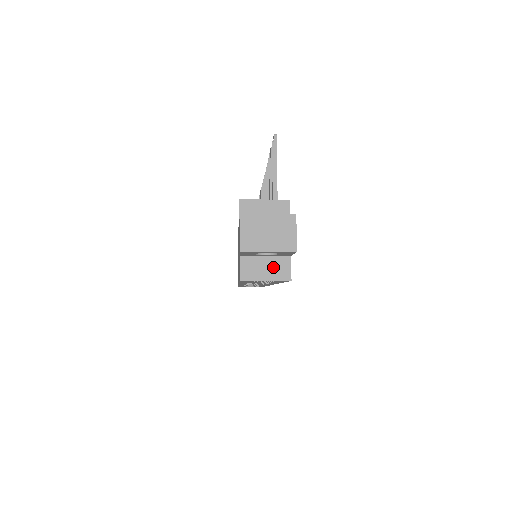
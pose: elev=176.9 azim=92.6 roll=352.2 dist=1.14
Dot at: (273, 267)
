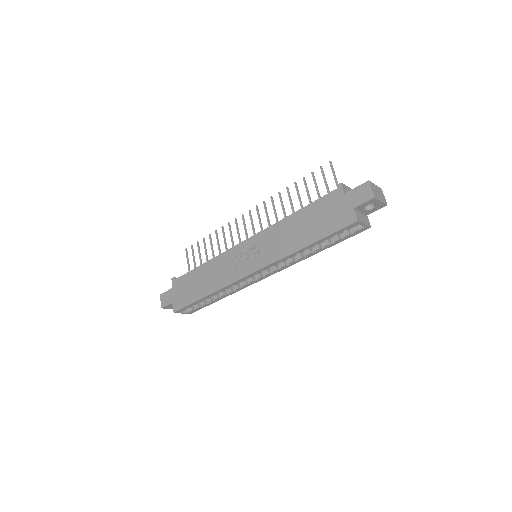
Dot at: (364, 218)
